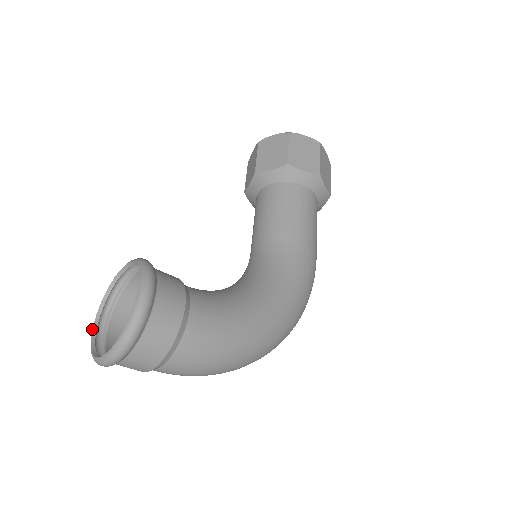
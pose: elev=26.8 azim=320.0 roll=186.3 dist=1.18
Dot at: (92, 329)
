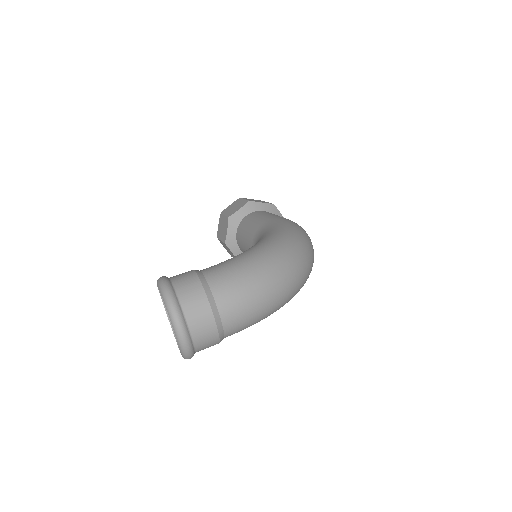
Dot at: occluded
